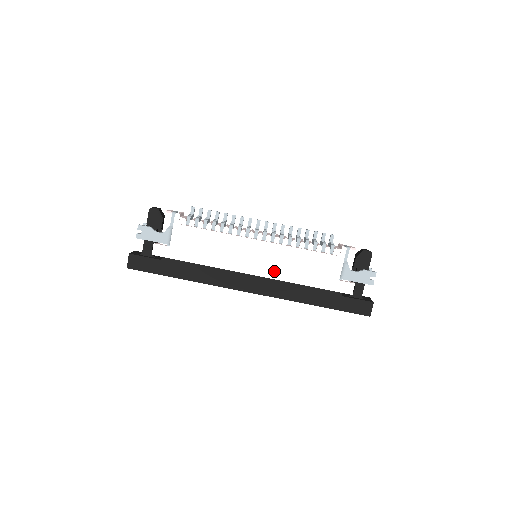
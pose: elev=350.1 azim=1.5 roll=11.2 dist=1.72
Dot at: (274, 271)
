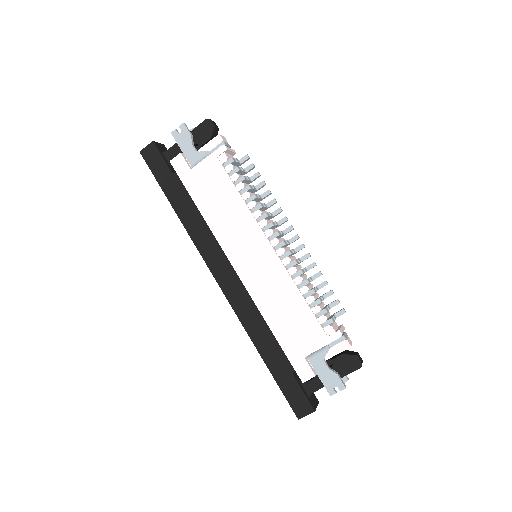
Dot at: (256, 286)
